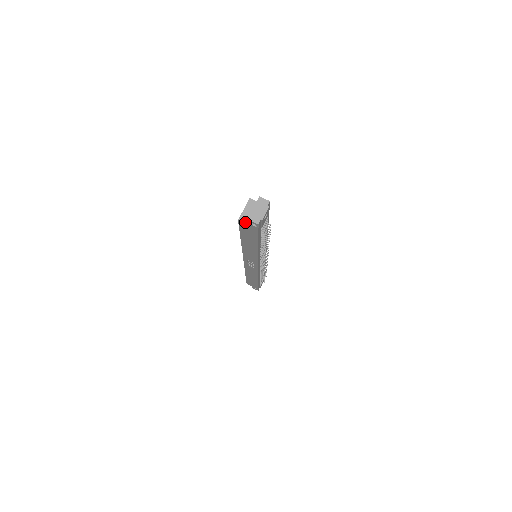
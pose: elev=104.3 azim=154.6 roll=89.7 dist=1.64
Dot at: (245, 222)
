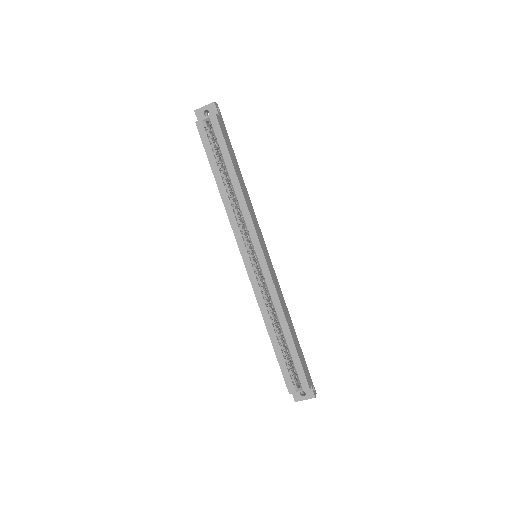
Dot at: occluded
